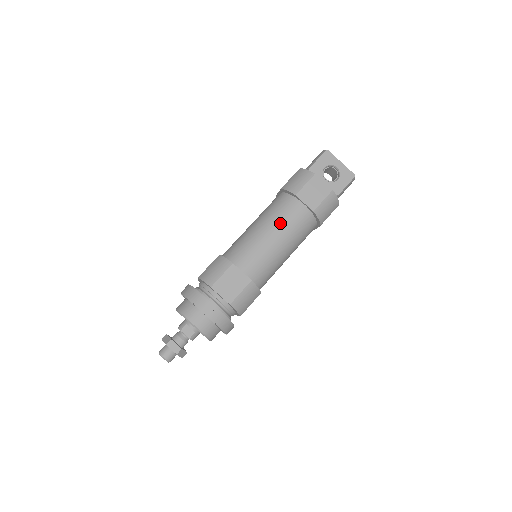
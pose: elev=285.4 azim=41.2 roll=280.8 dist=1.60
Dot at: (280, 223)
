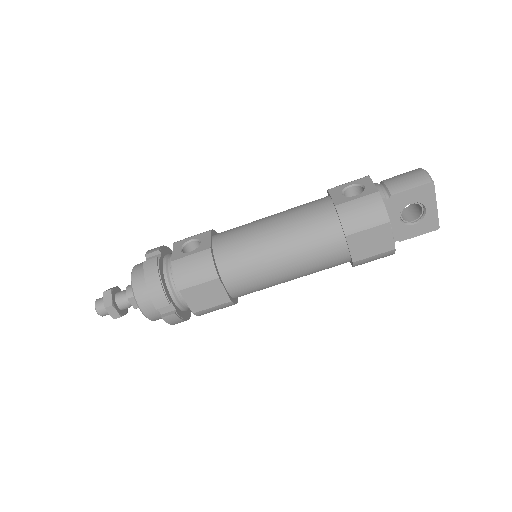
Dot at: (304, 257)
